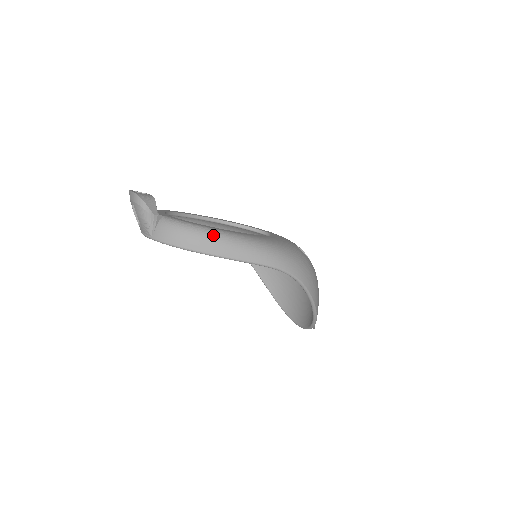
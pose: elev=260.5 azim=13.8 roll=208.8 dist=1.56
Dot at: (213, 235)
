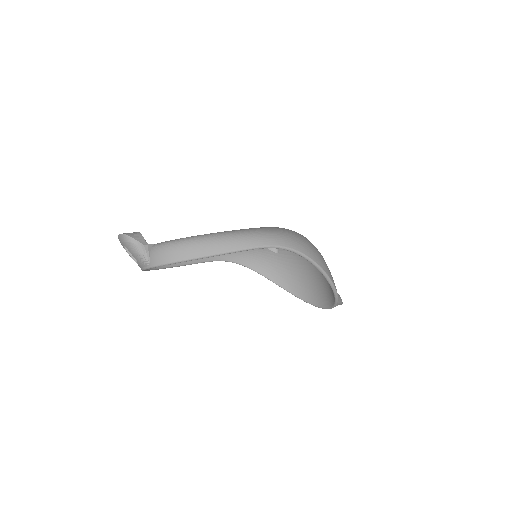
Dot at: (200, 239)
